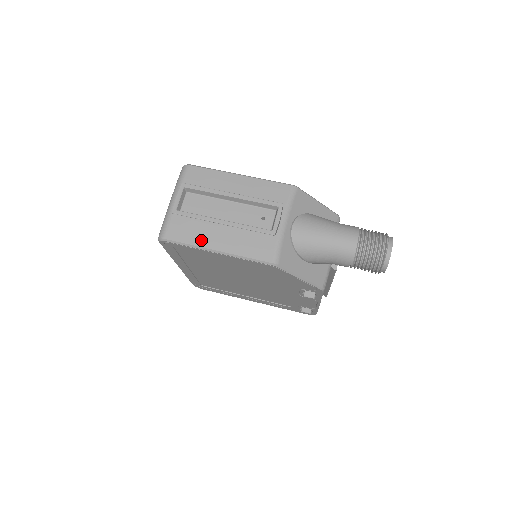
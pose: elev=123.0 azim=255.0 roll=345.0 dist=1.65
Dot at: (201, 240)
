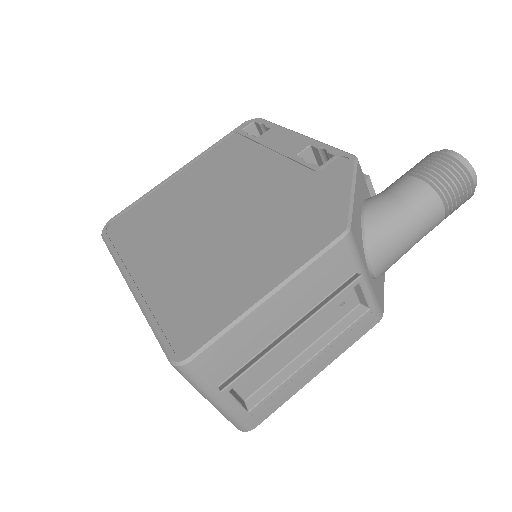
Dot at: (295, 388)
